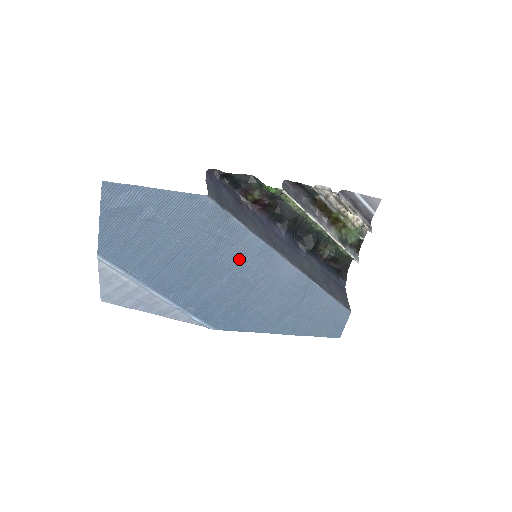
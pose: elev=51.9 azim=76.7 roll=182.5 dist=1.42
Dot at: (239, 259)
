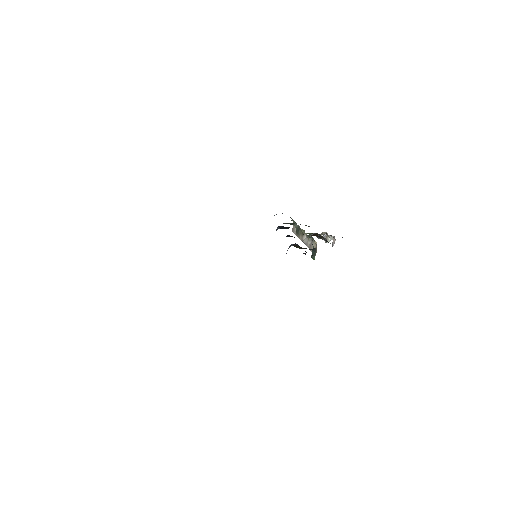
Dot at: occluded
